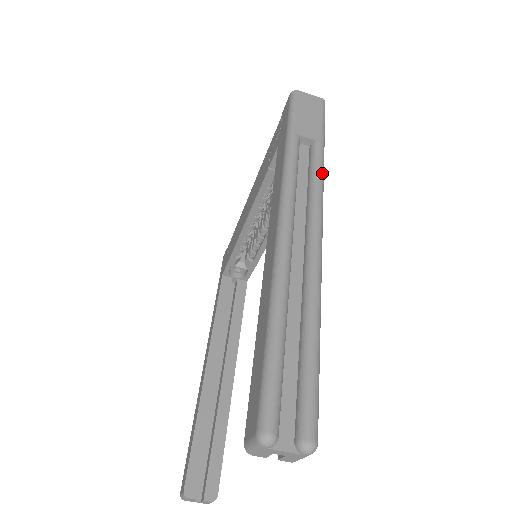
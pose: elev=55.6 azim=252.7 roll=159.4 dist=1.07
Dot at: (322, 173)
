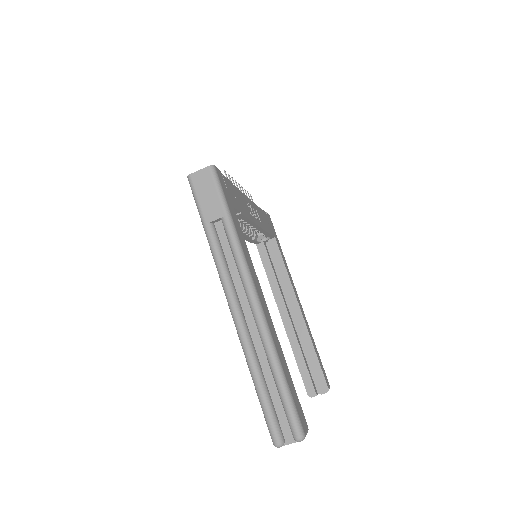
Dot at: (237, 246)
